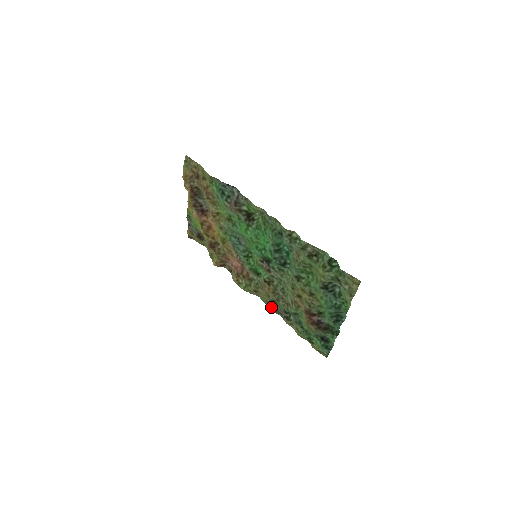
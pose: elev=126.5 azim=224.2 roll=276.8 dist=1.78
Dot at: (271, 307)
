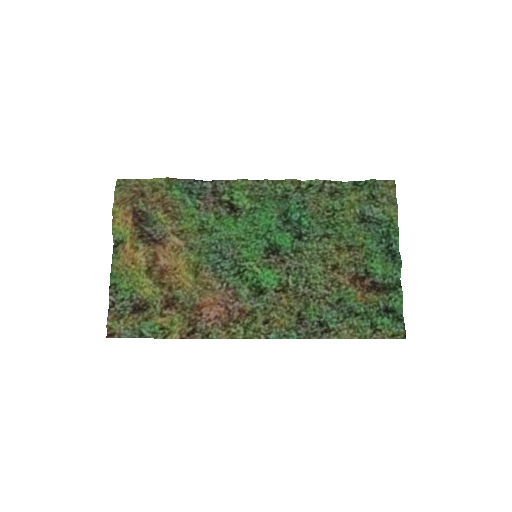
Dot at: (297, 332)
